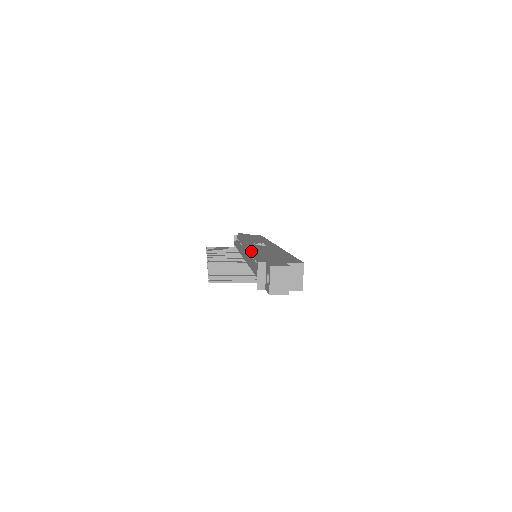
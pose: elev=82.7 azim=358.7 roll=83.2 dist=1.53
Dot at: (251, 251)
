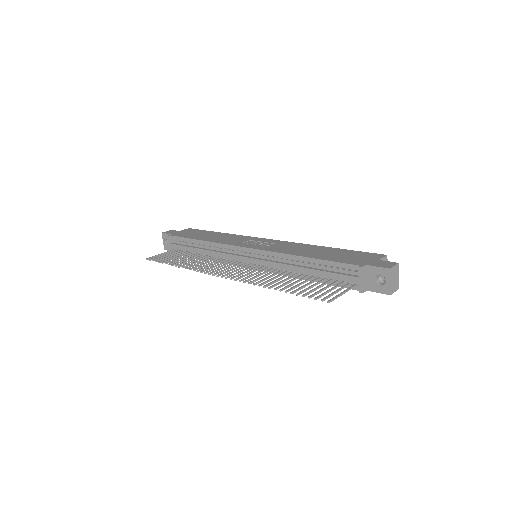
Dot at: (293, 255)
